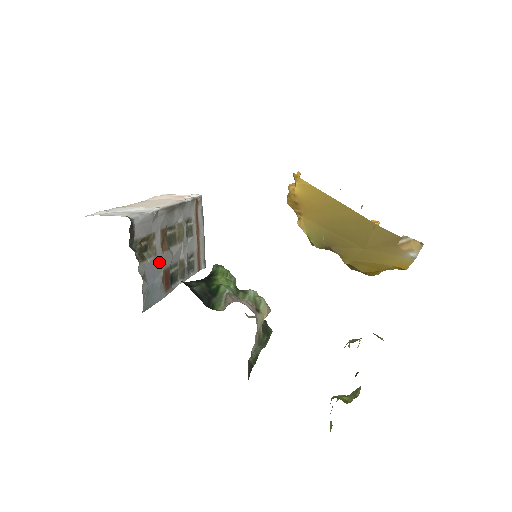
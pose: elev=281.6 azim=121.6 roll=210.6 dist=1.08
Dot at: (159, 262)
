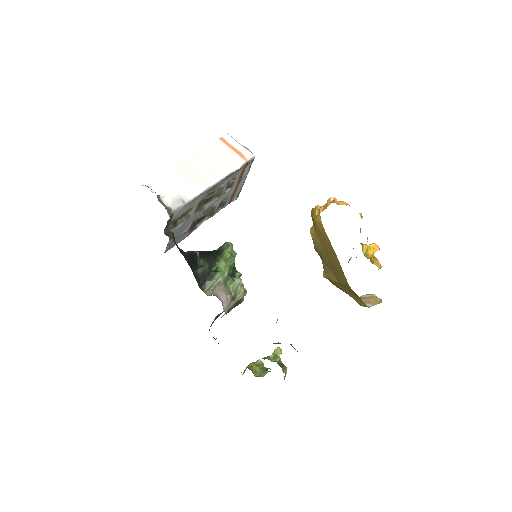
Dot at: (190, 221)
